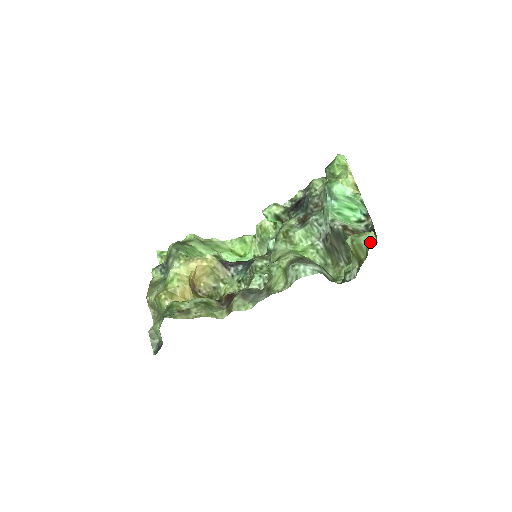
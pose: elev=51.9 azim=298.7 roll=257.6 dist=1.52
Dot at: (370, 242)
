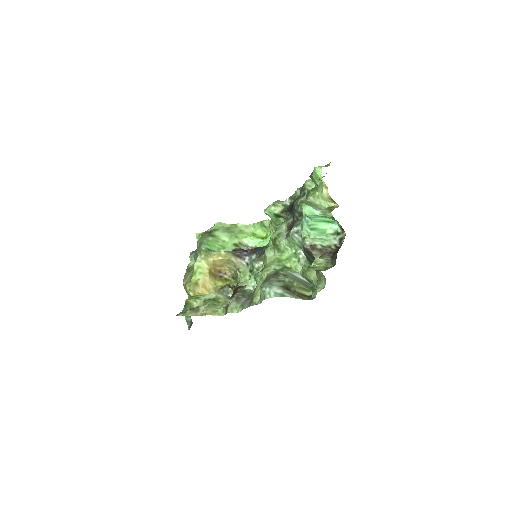
Dot at: (312, 280)
